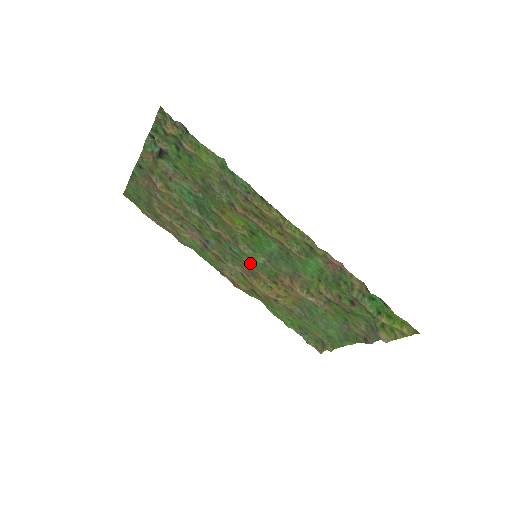
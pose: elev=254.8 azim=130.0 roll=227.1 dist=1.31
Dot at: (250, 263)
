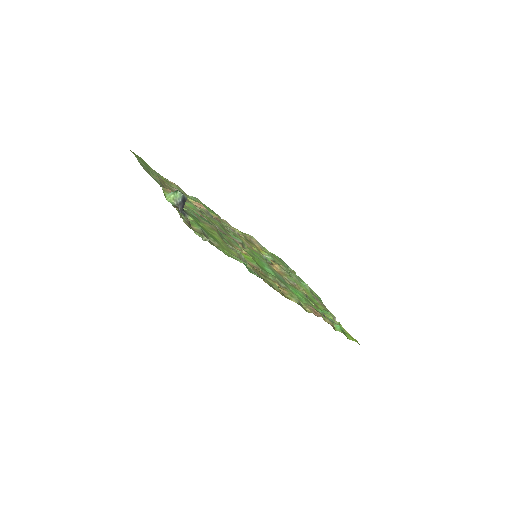
Dot at: (249, 248)
